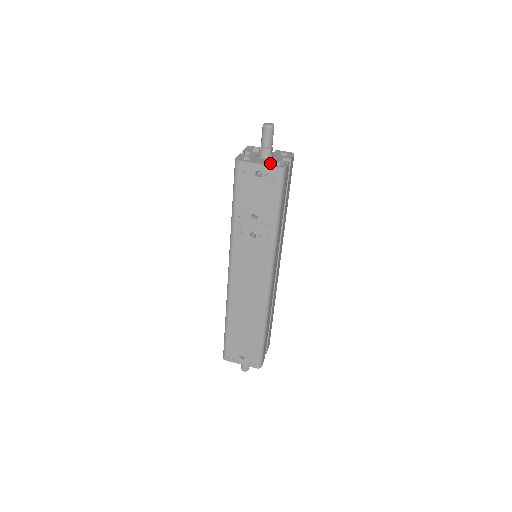
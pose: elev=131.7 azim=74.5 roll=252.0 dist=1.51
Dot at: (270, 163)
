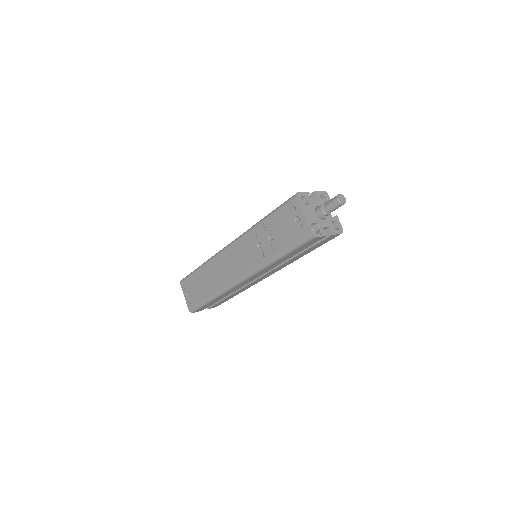
Dot at: (312, 222)
